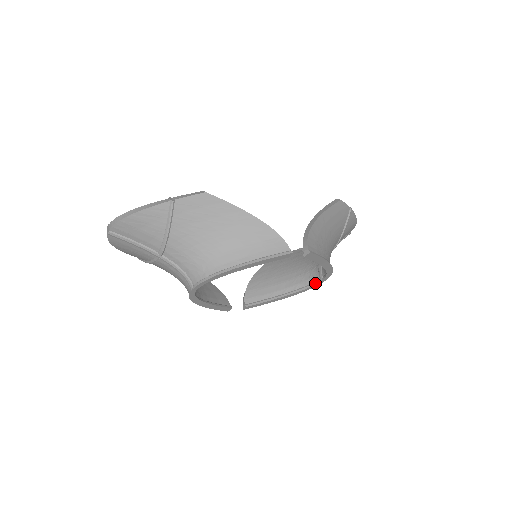
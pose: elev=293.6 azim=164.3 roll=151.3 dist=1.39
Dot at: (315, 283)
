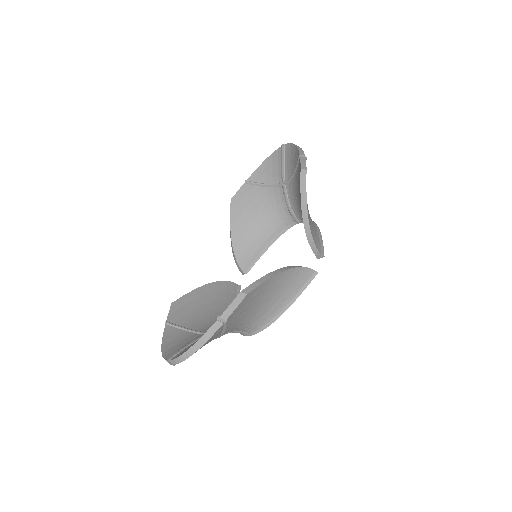
Dot at: (292, 225)
